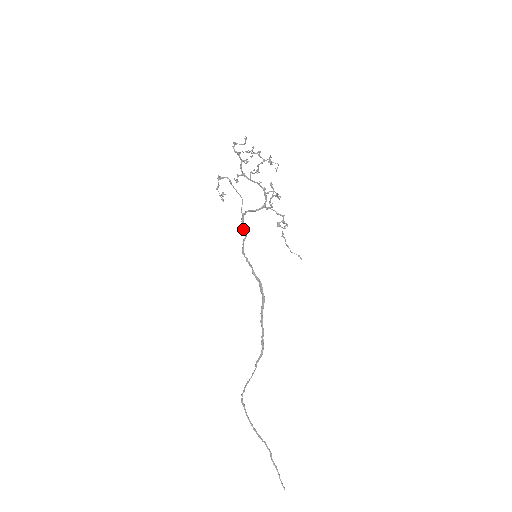
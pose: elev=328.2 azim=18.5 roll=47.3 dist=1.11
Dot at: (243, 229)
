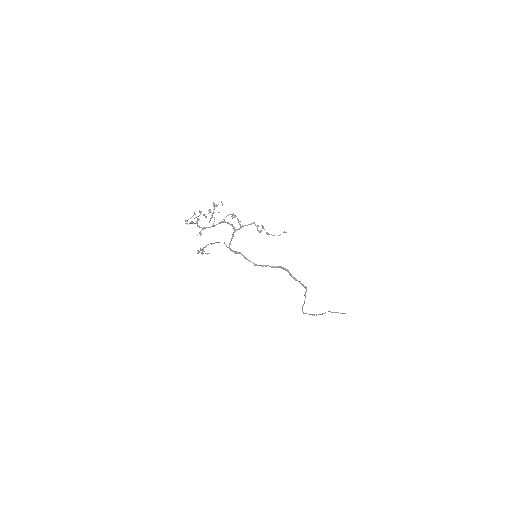
Dot at: occluded
